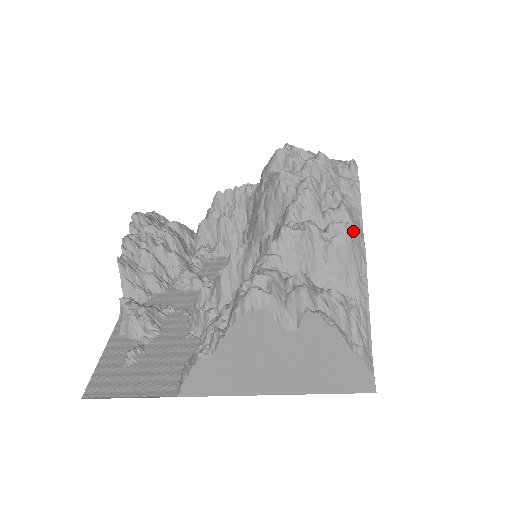
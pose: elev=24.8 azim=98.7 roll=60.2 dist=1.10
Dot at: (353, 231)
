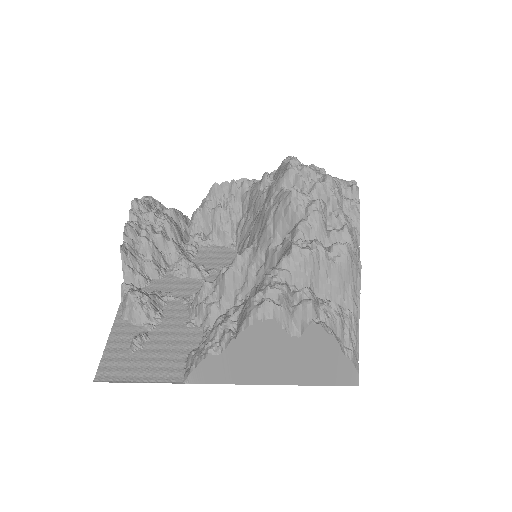
Dot at: (353, 251)
